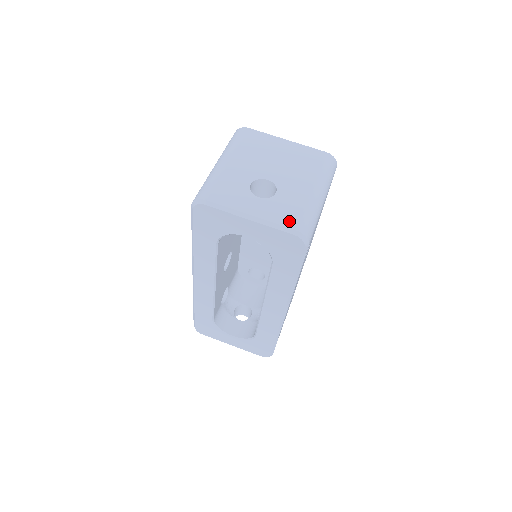
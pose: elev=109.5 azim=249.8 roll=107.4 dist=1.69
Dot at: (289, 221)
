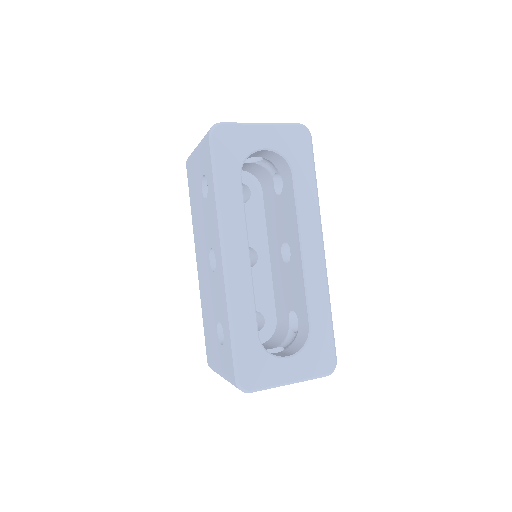
Dot at: occluded
